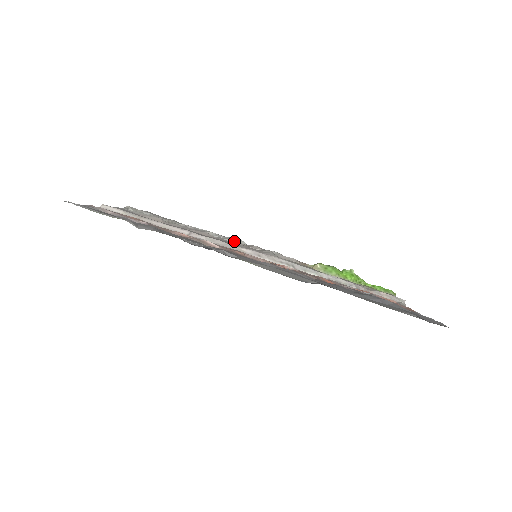
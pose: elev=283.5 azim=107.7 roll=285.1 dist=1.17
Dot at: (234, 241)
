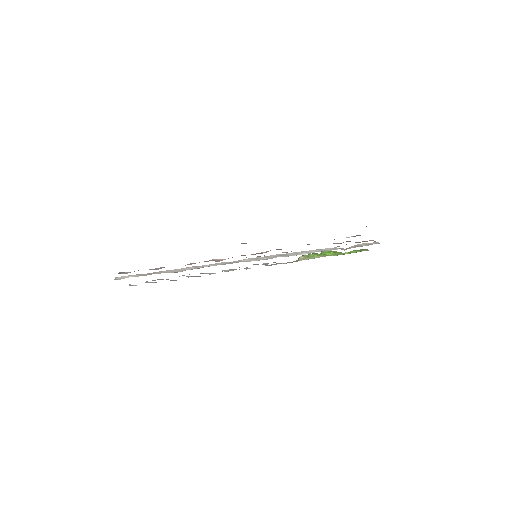
Dot at: (228, 271)
